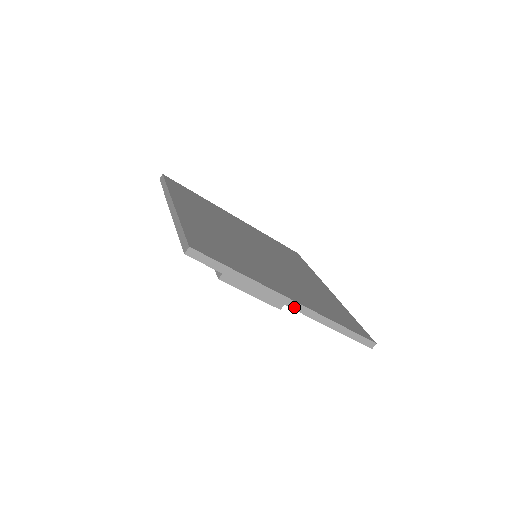
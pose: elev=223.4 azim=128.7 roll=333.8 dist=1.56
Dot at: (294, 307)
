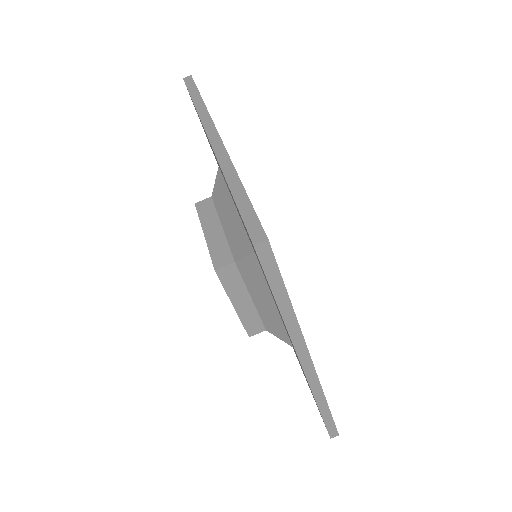
Dot at: (307, 370)
